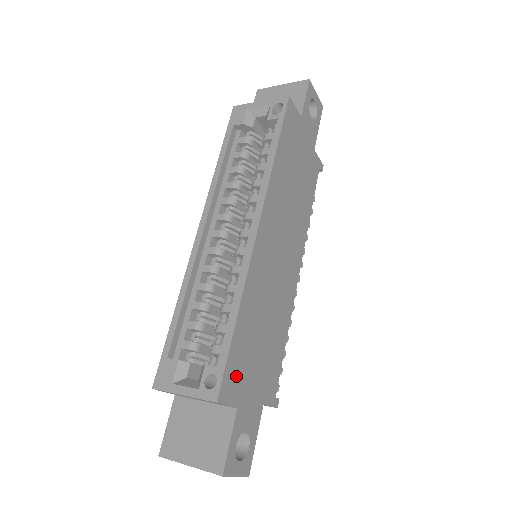
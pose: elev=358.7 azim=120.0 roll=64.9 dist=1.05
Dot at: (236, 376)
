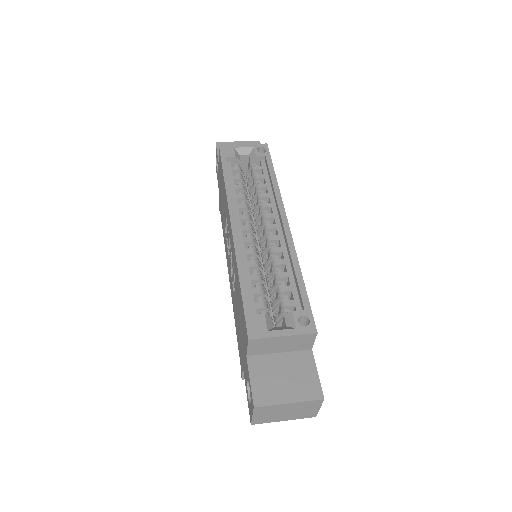
Dot at: occluded
